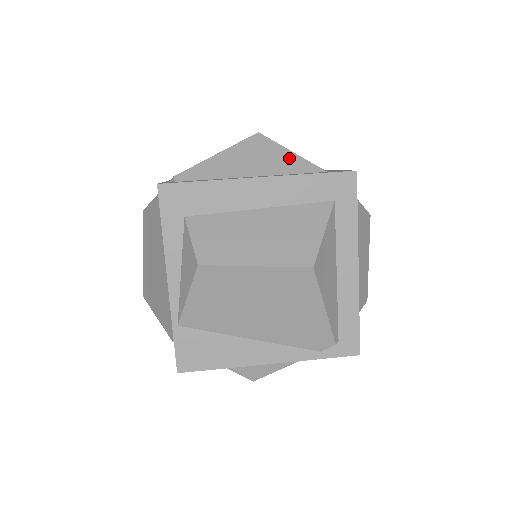
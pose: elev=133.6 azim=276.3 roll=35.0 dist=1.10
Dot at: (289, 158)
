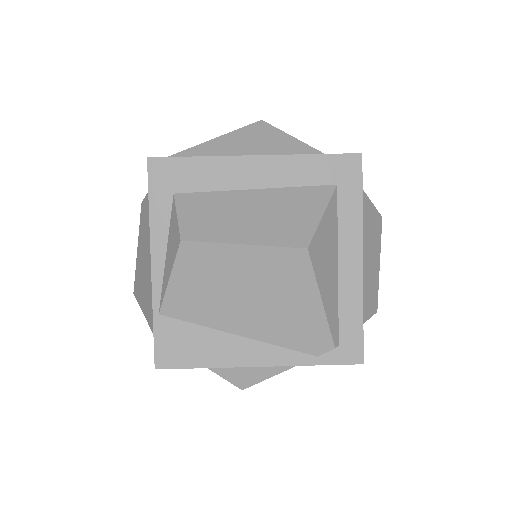
Dot at: (291, 144)
